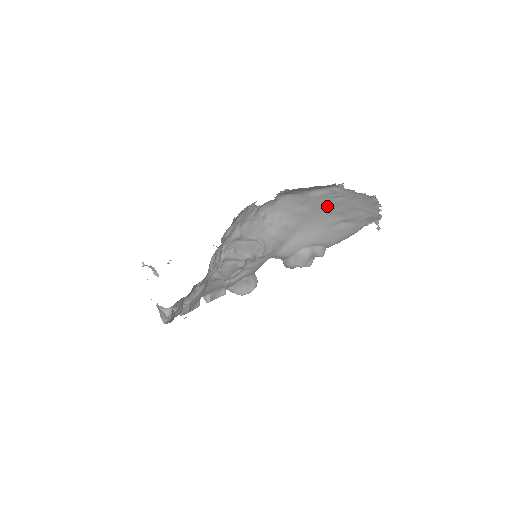
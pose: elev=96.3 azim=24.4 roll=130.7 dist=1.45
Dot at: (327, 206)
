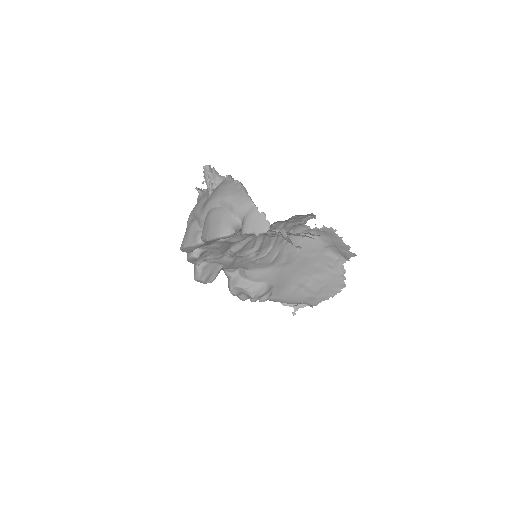
Dot at: (316, 267)
